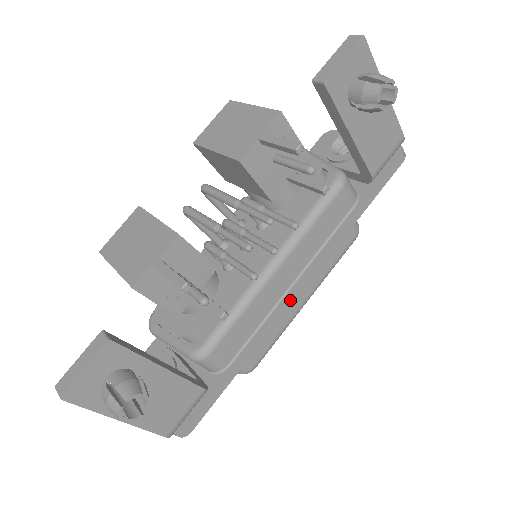
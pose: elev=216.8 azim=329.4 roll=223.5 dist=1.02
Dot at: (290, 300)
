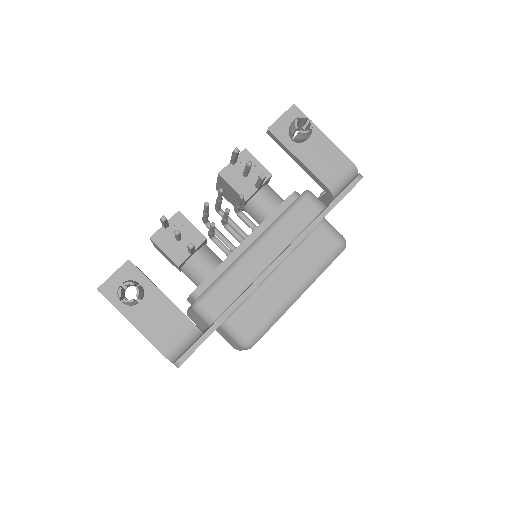
Dot at: (266, 271)
